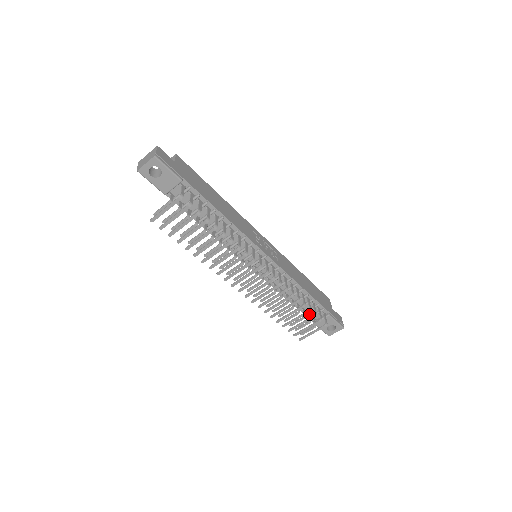
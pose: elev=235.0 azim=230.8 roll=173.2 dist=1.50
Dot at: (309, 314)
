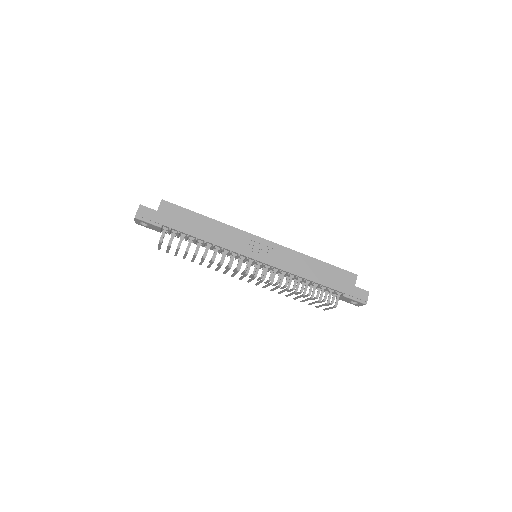
Dot at: (327, 292)
